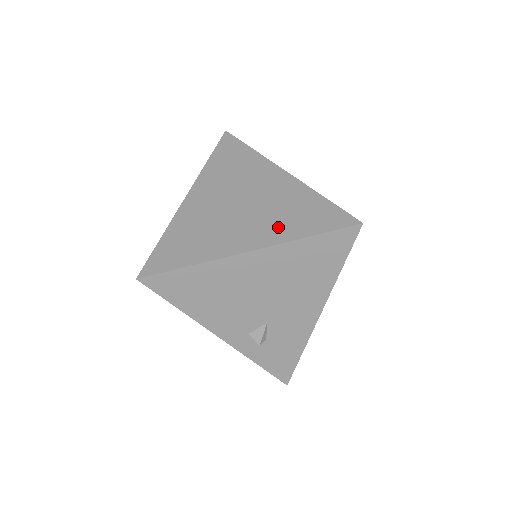
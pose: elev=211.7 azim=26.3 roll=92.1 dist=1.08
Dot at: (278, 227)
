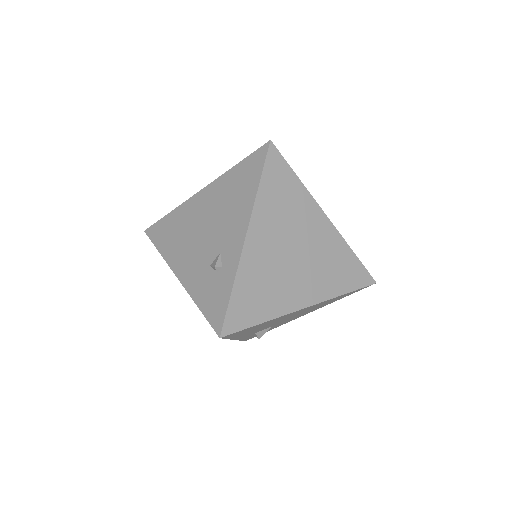
Dot at: (326, 283)
